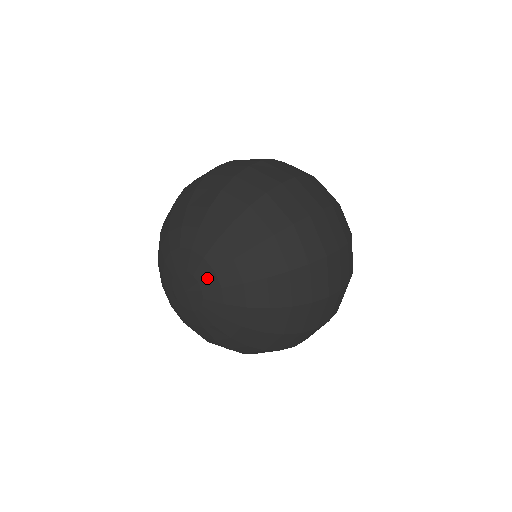
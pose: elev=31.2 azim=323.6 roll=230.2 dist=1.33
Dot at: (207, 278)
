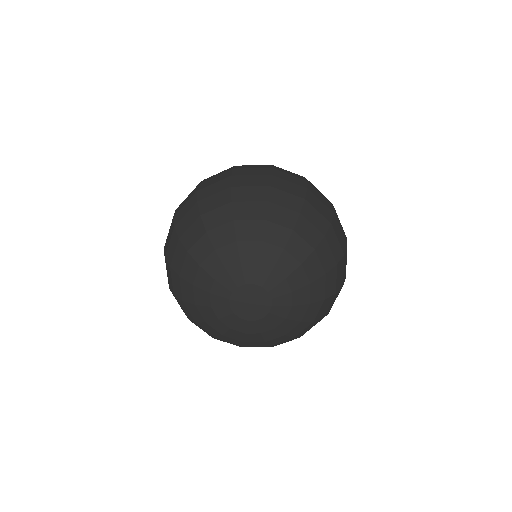
Dot at: (282, 296)
